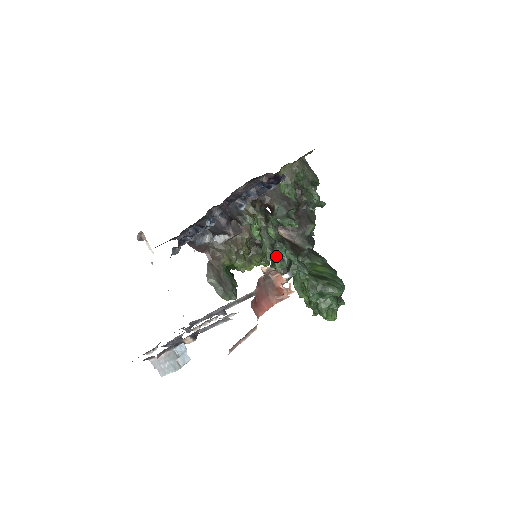
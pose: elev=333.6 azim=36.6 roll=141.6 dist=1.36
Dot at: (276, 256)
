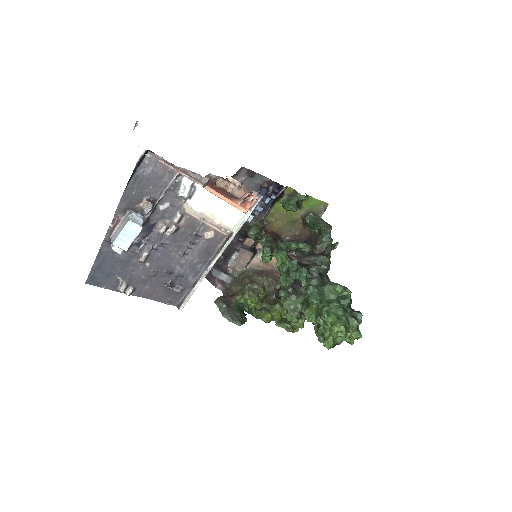
Dot at: (282, 274)
